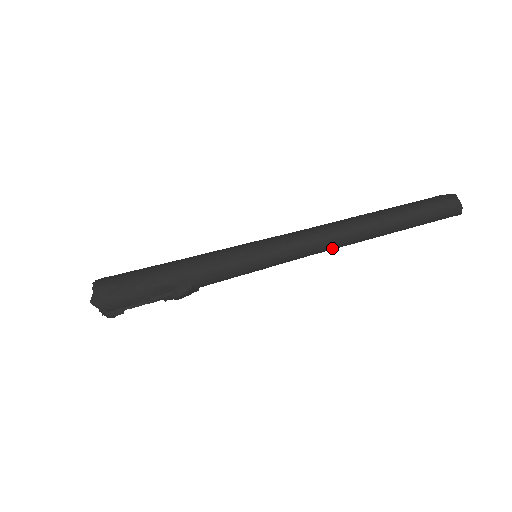
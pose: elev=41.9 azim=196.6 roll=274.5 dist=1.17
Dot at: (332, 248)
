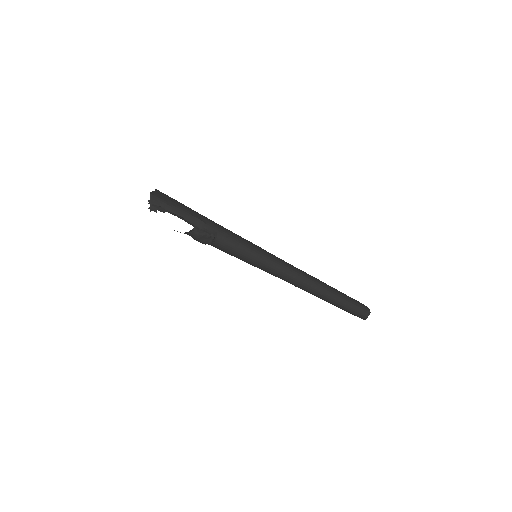
Dot at: (300, 282)
